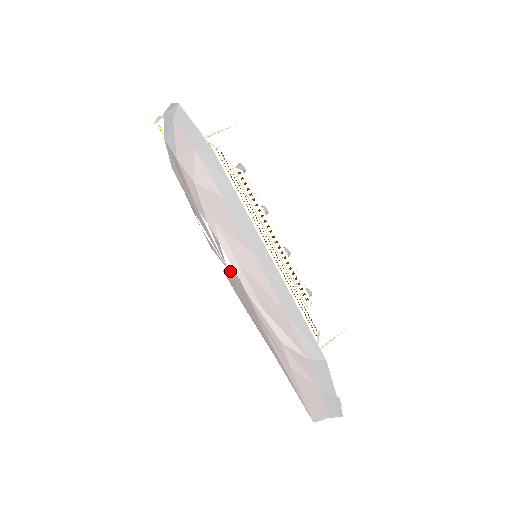
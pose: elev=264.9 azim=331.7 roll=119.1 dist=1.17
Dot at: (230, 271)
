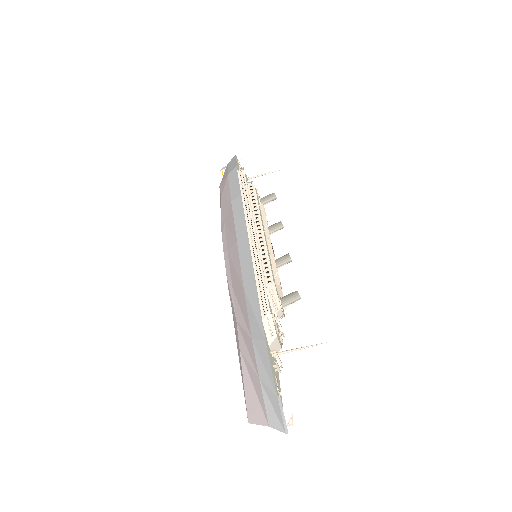
Dot at: occluded
